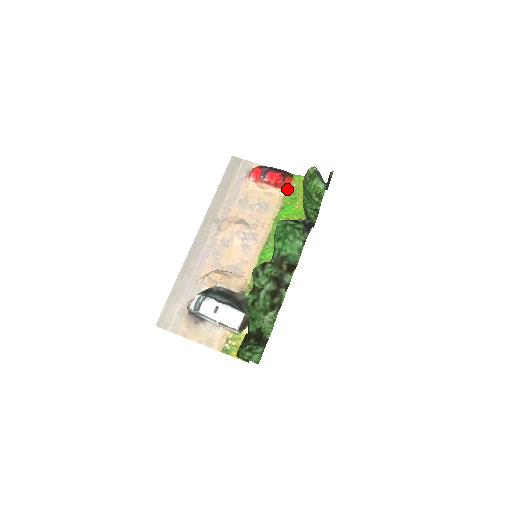
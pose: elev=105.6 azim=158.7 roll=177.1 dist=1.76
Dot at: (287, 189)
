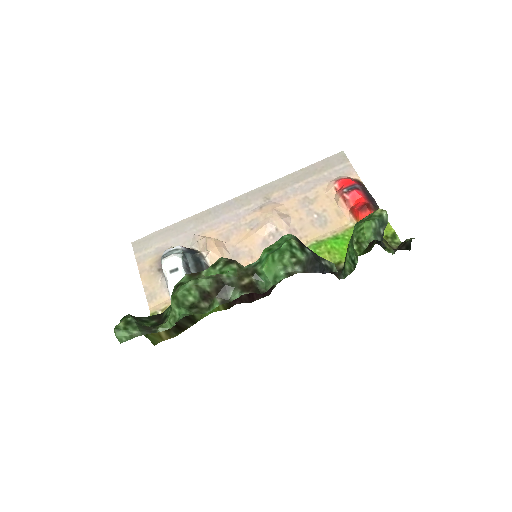
Dot at: occluded
